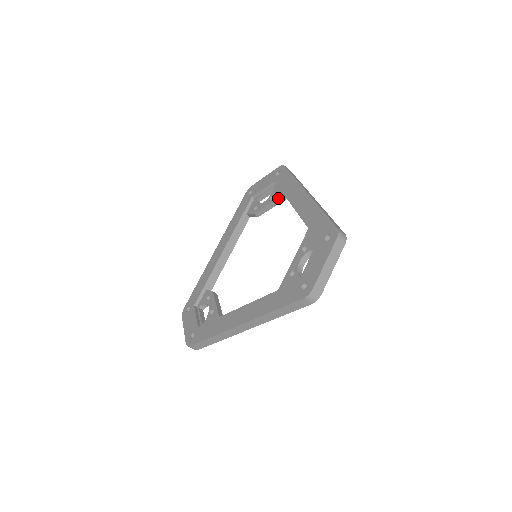
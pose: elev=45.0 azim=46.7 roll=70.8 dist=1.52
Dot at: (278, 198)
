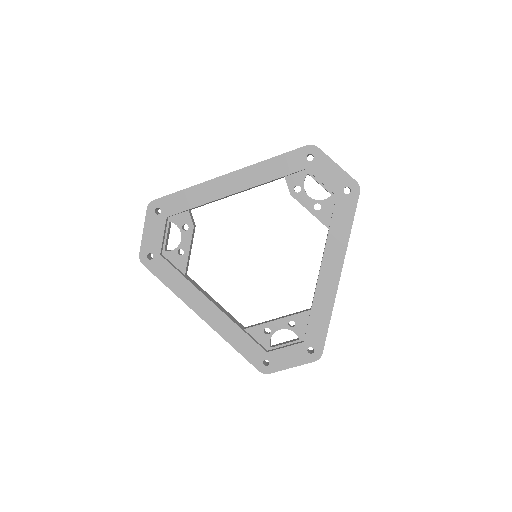
Dot at: (321, 222)
